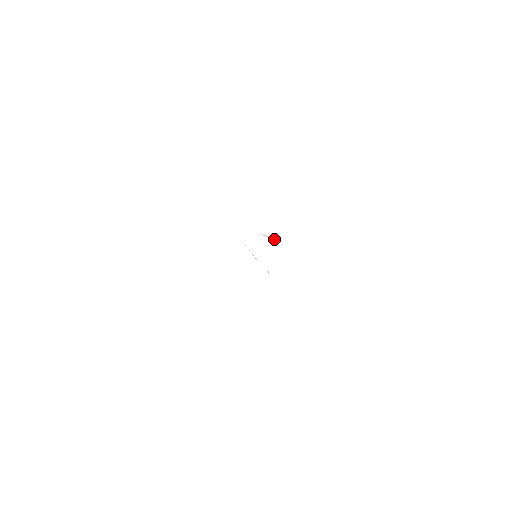
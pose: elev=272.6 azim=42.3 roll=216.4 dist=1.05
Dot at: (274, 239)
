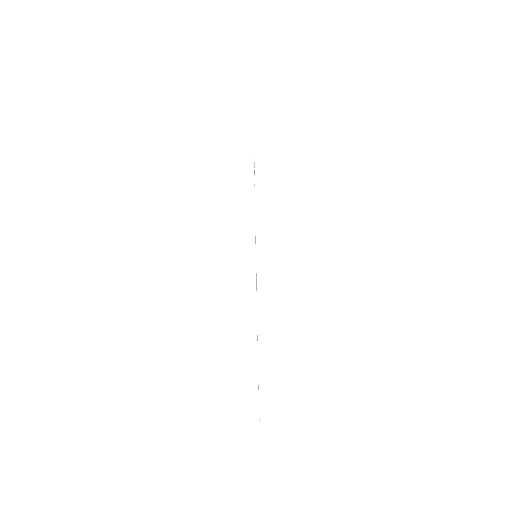
Dot at: (260, 432)
